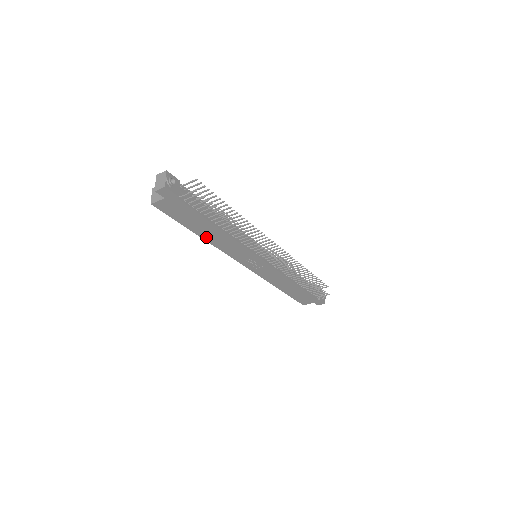
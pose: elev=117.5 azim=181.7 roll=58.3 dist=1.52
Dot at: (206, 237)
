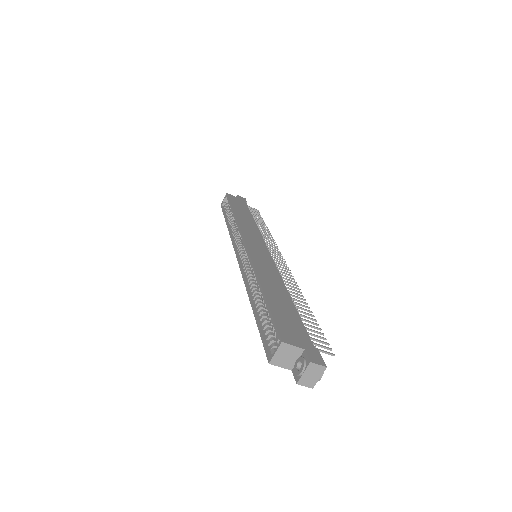
Dot at: (255, 303)
